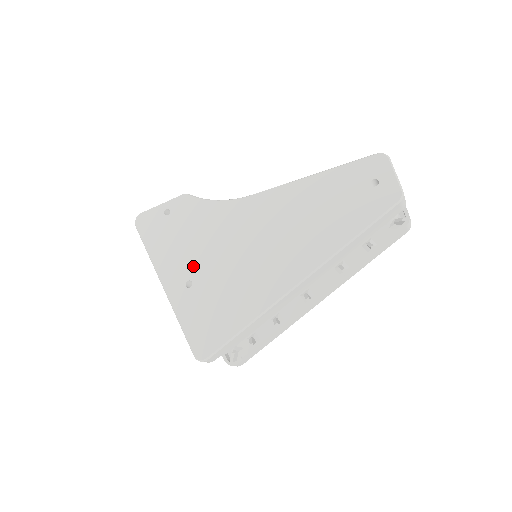
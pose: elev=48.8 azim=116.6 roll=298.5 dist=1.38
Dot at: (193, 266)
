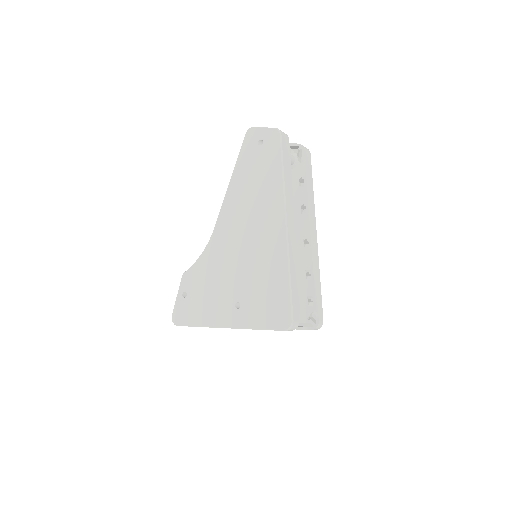
Dot at: (229, 295)
